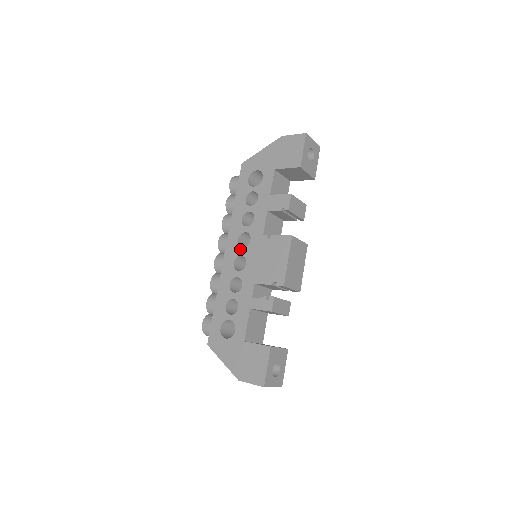
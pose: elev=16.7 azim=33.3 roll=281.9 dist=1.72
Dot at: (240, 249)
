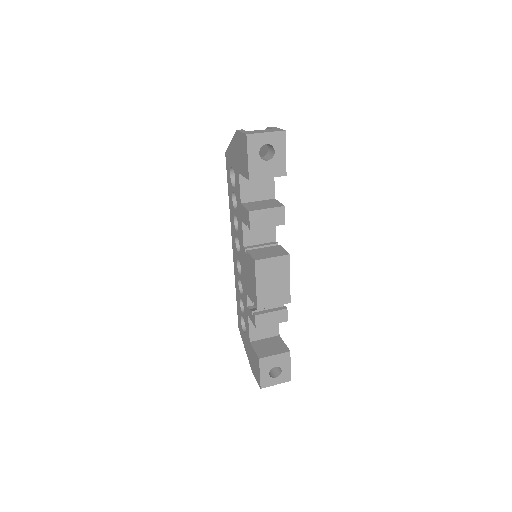
Dot at: (237, 253)
